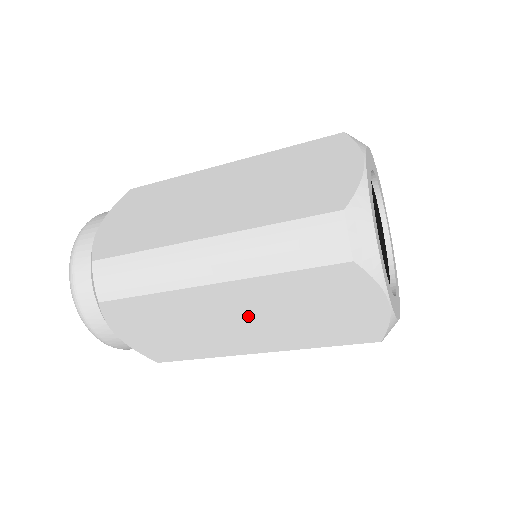
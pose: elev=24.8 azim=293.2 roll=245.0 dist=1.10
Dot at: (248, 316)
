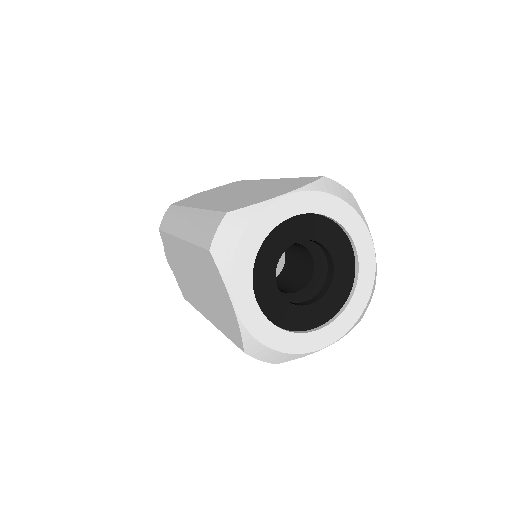
Dot at: occluded
